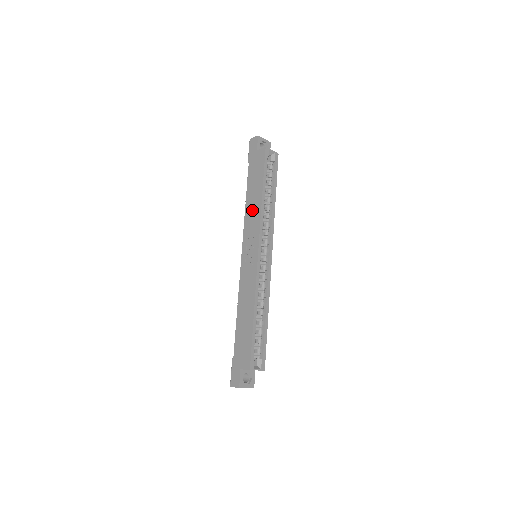
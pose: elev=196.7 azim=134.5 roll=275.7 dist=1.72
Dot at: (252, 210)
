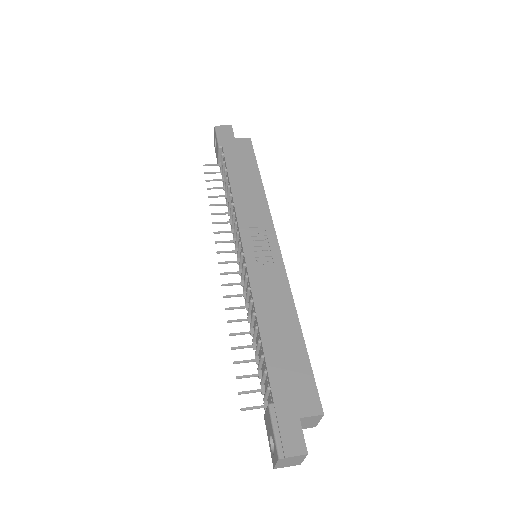
Dot at: (248, 196)
